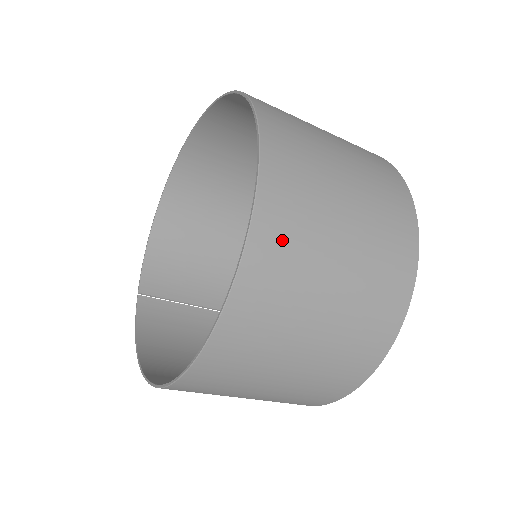
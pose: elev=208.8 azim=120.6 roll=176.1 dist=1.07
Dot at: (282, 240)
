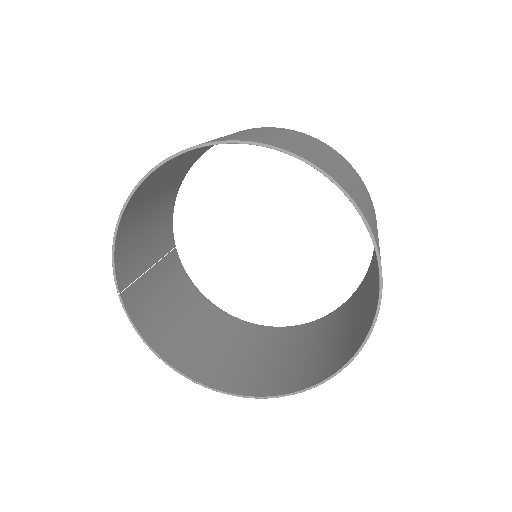
Dot at: occluded
